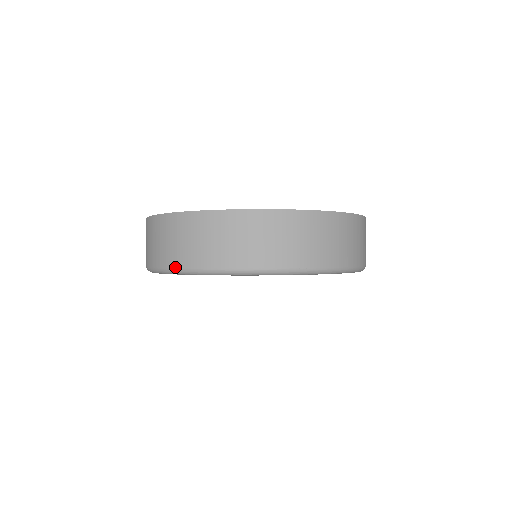
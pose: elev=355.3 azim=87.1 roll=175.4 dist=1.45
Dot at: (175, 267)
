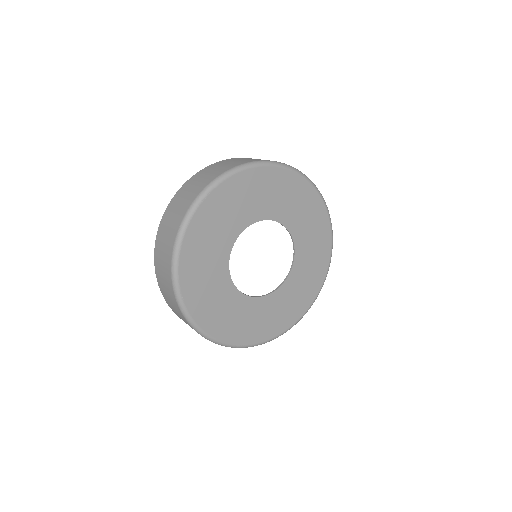
Dot at: (252, 161)
